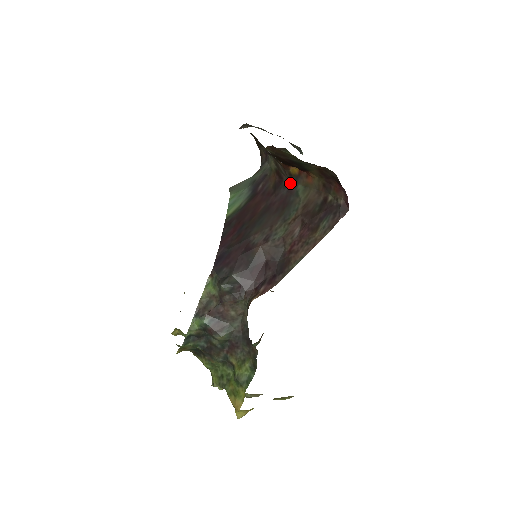
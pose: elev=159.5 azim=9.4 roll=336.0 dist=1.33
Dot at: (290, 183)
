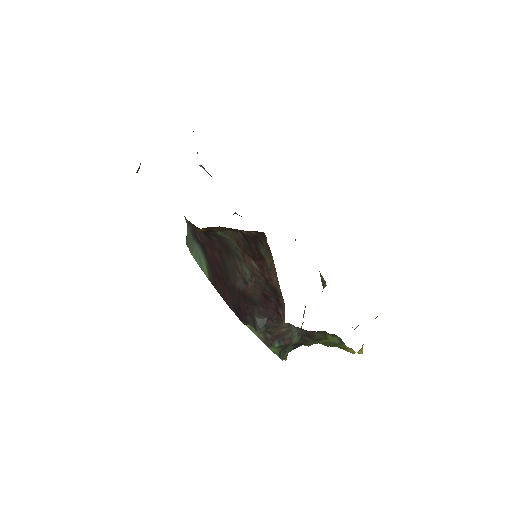
Dot at: (211, 233)
